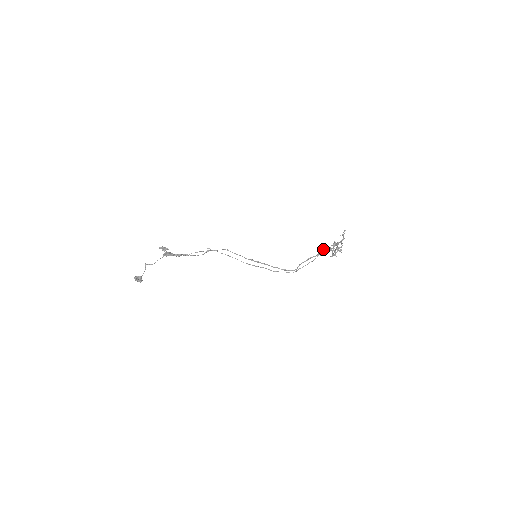
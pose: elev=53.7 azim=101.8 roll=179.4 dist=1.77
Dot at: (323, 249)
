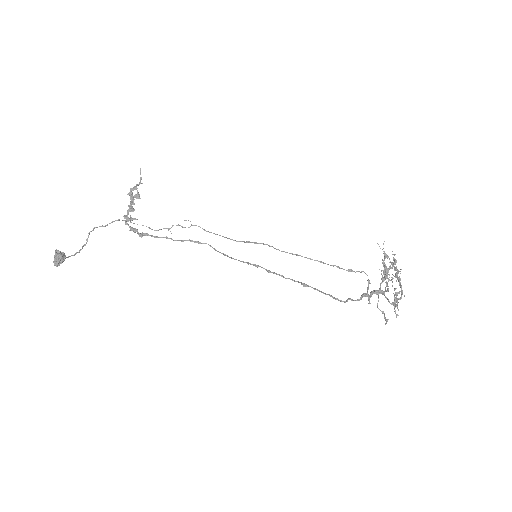
Dot at: (370, 292)
